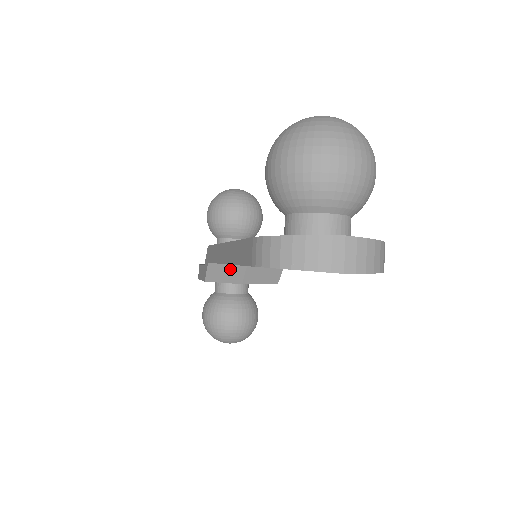
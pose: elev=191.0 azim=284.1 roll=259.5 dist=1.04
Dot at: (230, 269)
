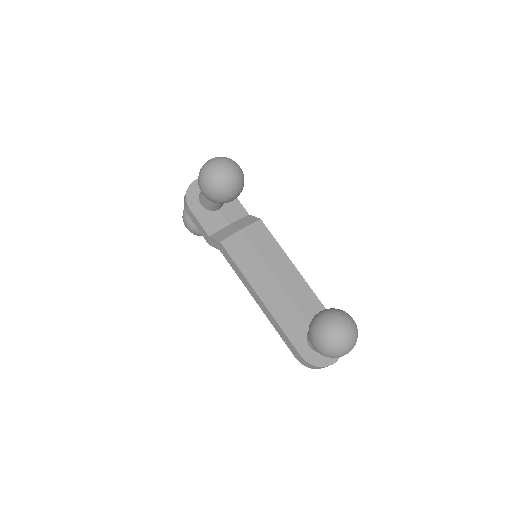
Dot at: occluded
